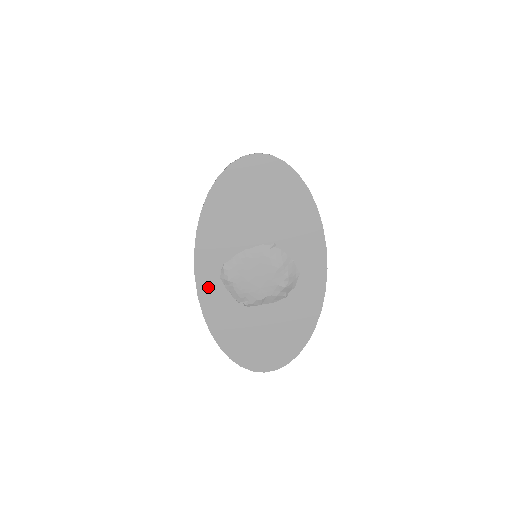
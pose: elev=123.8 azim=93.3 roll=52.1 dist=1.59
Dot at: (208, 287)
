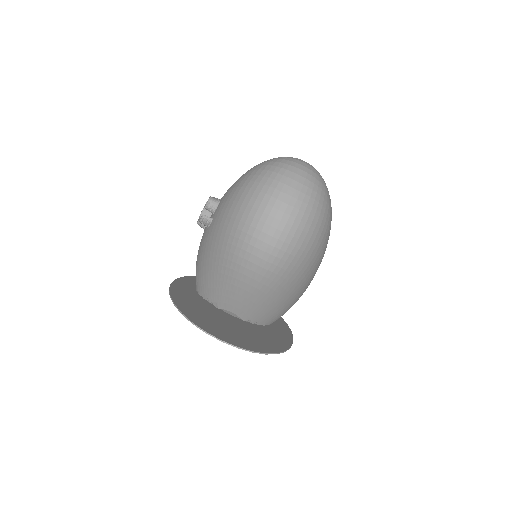
Dot at: (188, 284)
